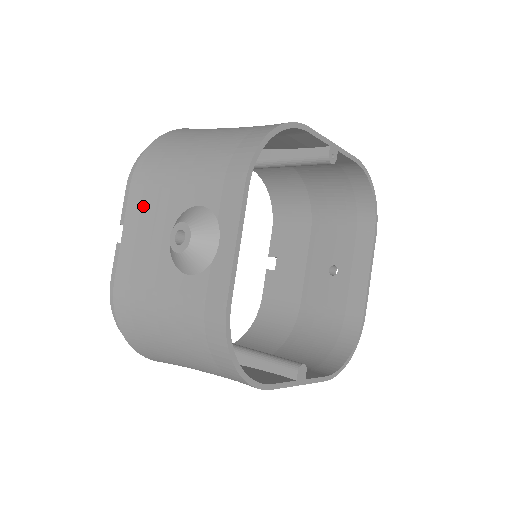
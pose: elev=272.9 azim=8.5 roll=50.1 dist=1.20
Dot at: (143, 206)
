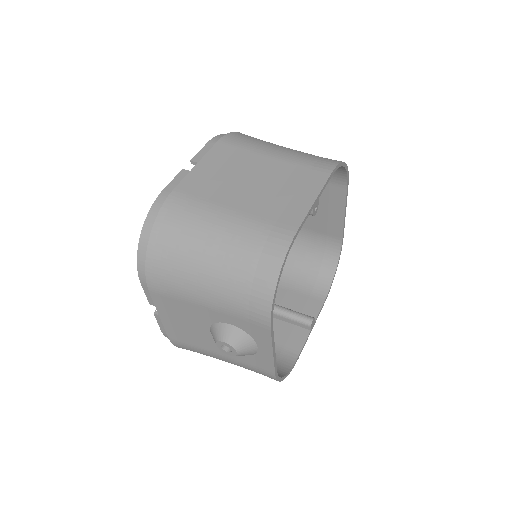
Dot at: (172, 308)
